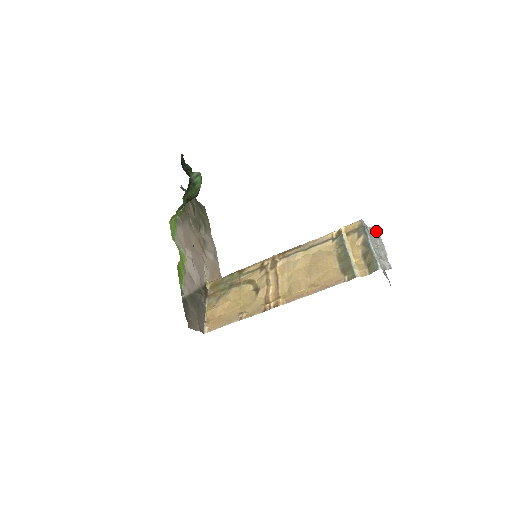
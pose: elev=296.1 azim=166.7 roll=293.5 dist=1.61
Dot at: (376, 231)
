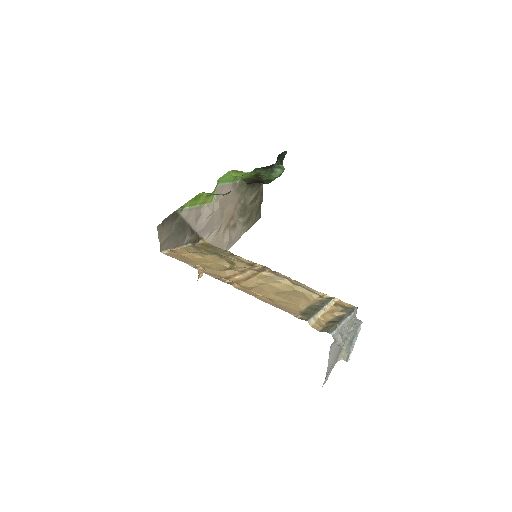
Dot at: (359, 328)
